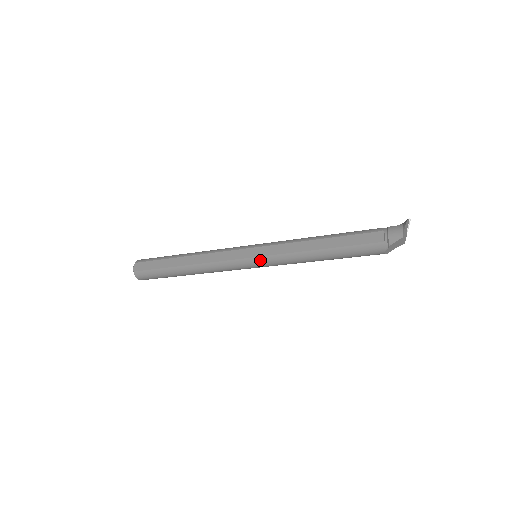
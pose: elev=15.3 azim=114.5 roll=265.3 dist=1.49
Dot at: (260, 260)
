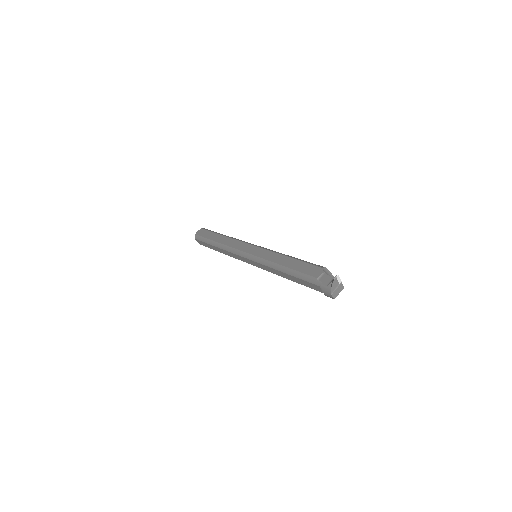
Dot at: occluded
